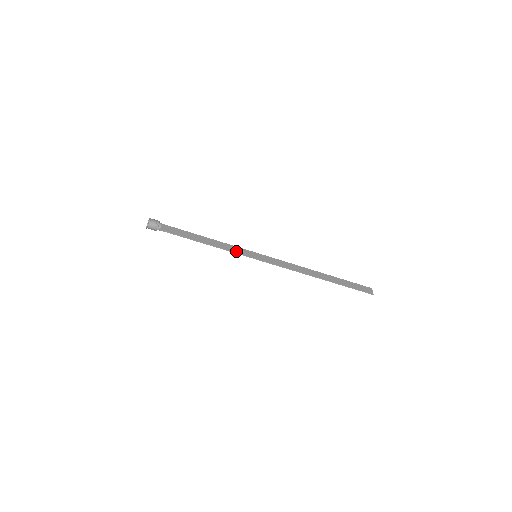
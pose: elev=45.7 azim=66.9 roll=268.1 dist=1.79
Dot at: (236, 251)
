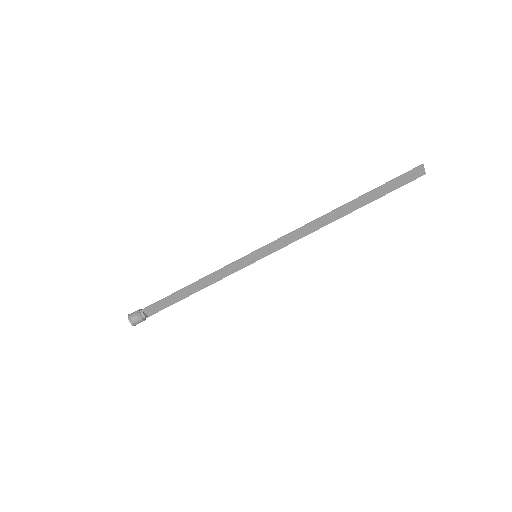
Dot at: (229, 267)
